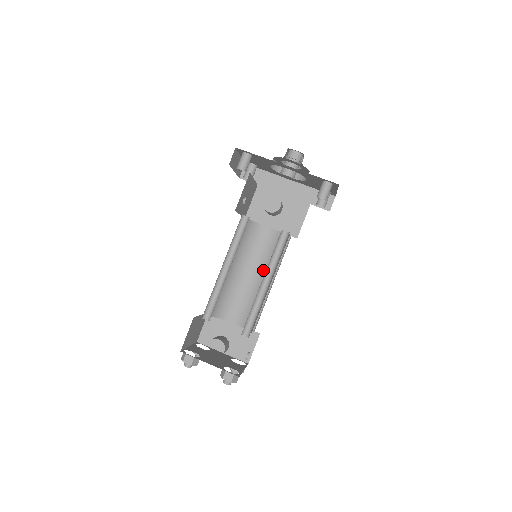
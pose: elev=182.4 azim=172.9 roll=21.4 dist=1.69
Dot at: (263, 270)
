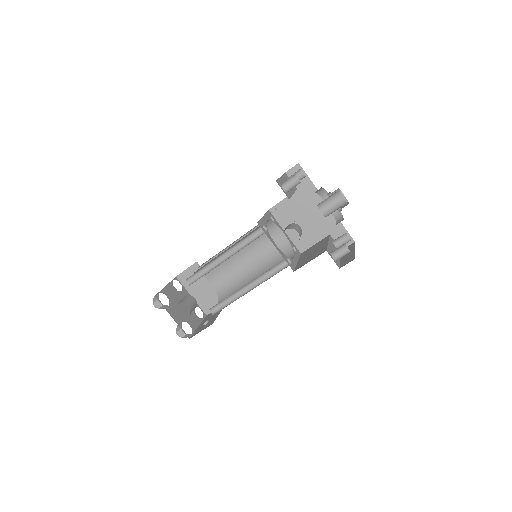
Dot at: (257, 262)
